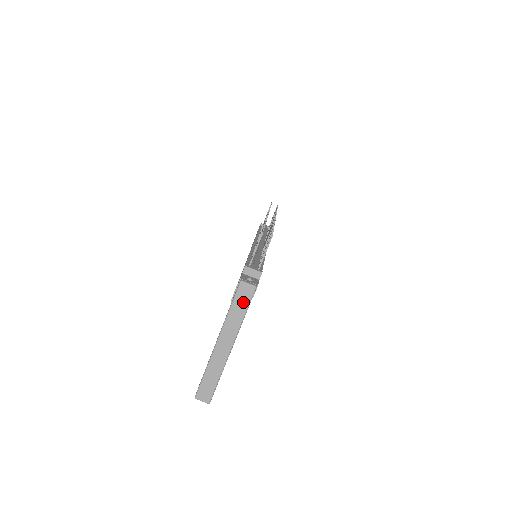
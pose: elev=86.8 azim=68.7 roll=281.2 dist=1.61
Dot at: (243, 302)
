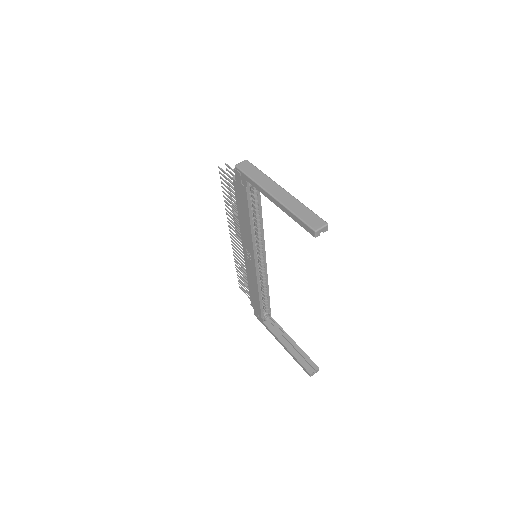
Dot at: (251, 169)
